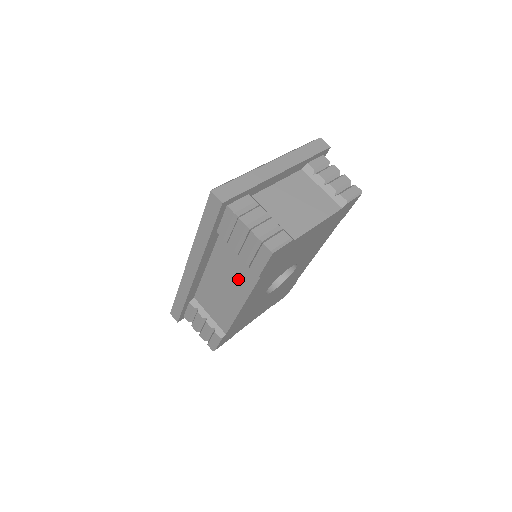
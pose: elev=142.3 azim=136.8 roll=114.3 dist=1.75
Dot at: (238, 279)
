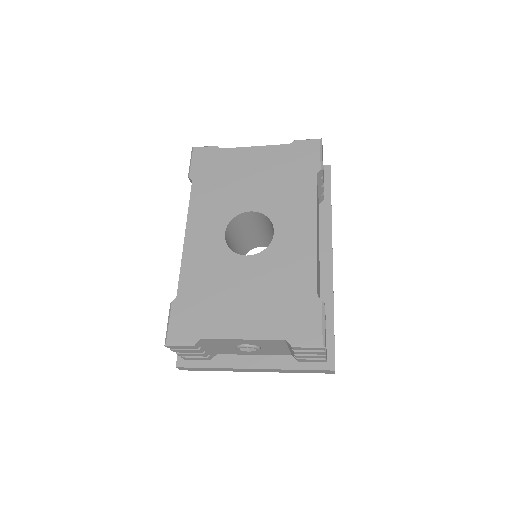
Dot at: occluded
